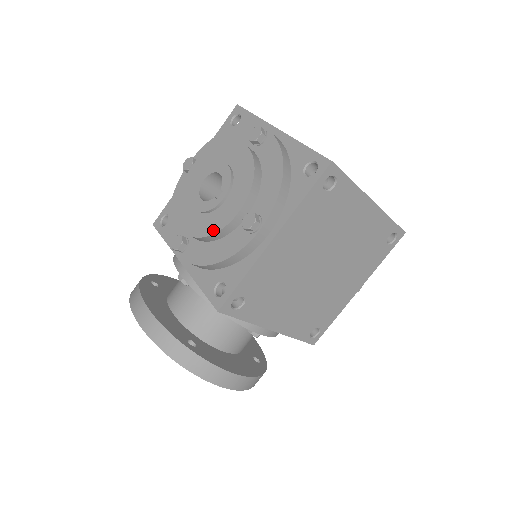
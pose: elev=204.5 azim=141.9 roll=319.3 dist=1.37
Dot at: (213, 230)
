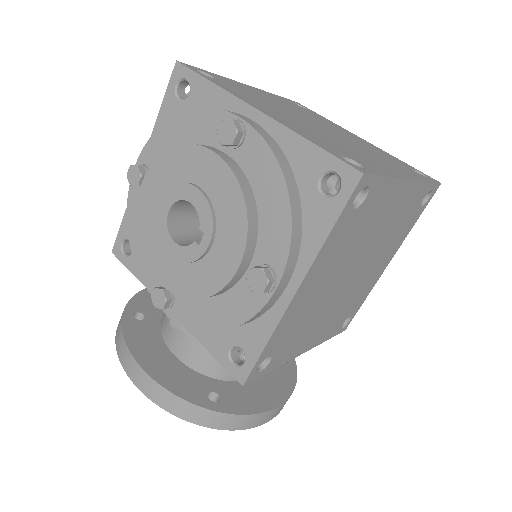
Dot at: (207, 291)
